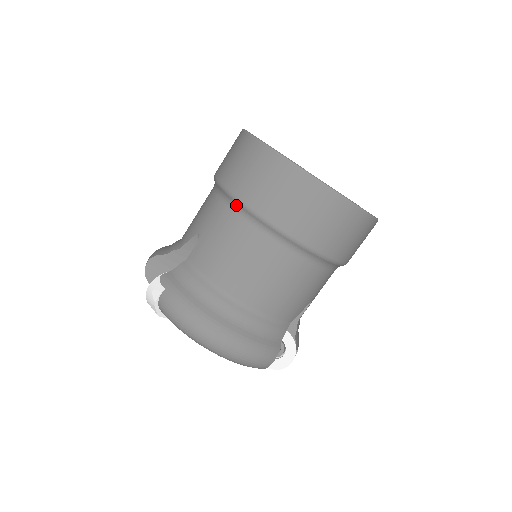
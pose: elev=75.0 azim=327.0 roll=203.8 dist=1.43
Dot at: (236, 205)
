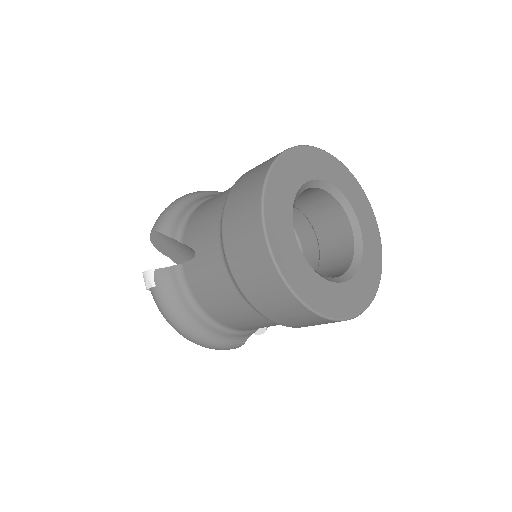
Dot at: (228, 267)
